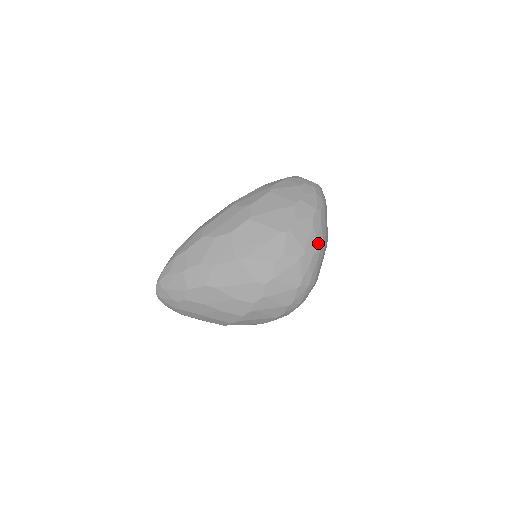
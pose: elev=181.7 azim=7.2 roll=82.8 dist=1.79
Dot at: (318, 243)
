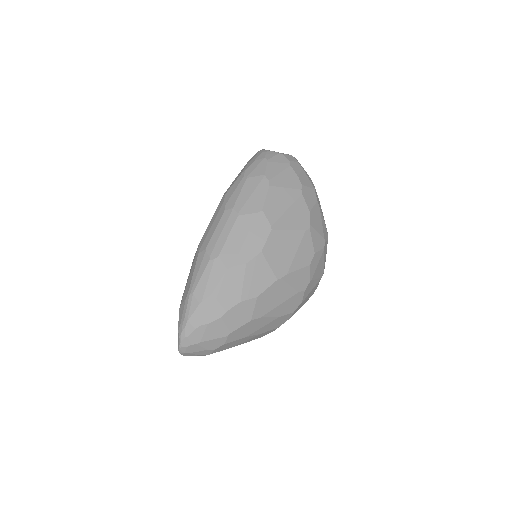
Dot at: (325, 225)
